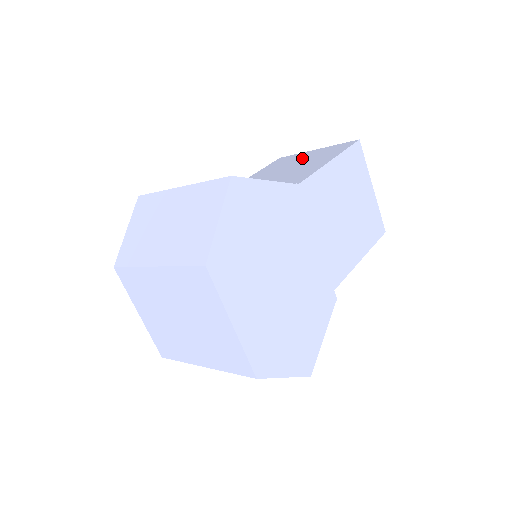
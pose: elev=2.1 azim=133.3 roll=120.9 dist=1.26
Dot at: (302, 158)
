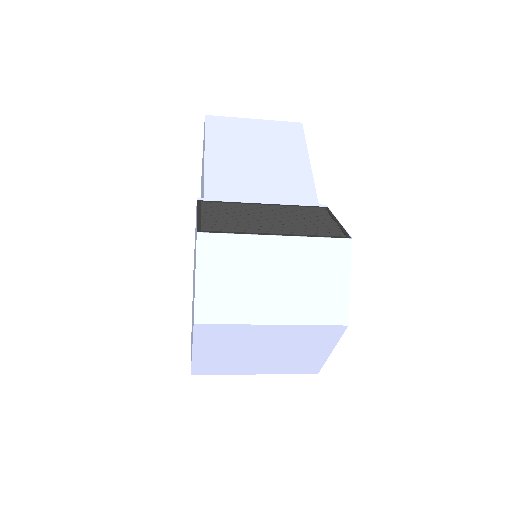
Dot at: (255, 135)
